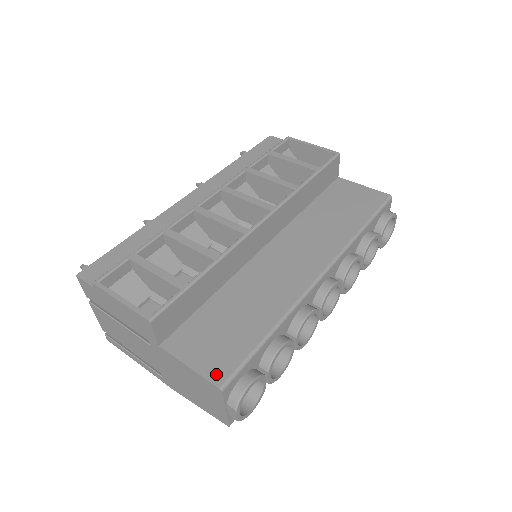
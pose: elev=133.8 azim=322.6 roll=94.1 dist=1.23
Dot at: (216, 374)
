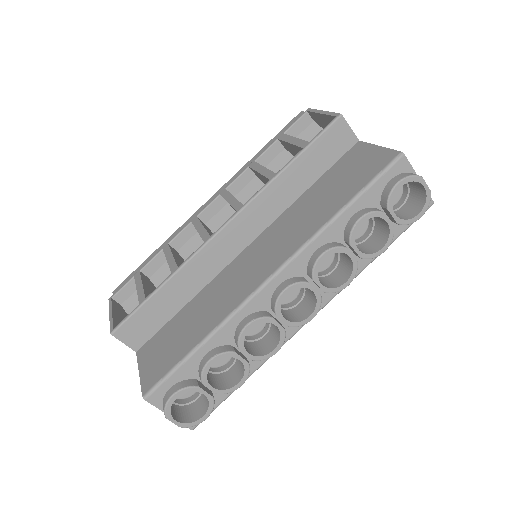
Dot at: (147, 383)
